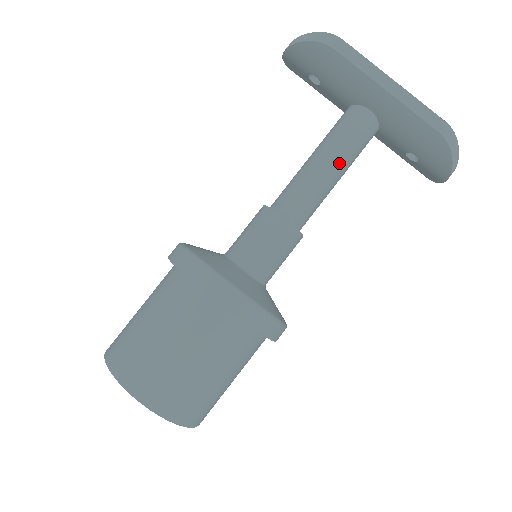
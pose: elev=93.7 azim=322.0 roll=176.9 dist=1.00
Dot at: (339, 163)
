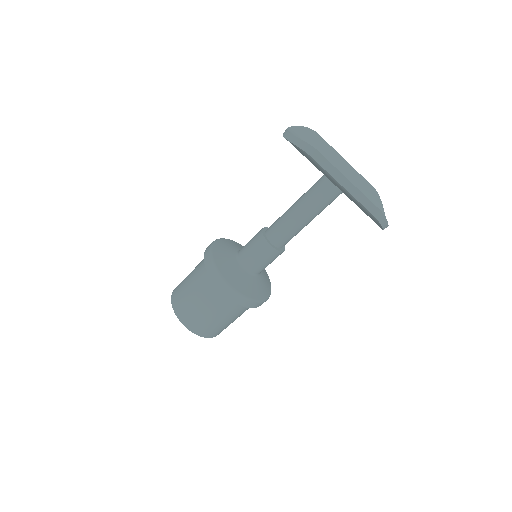
Dot at: (310, 216)
